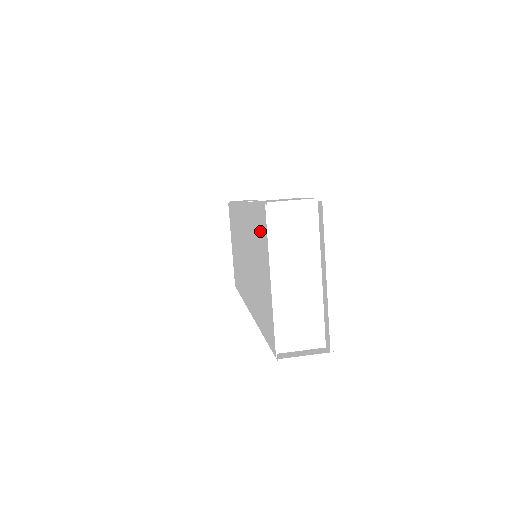
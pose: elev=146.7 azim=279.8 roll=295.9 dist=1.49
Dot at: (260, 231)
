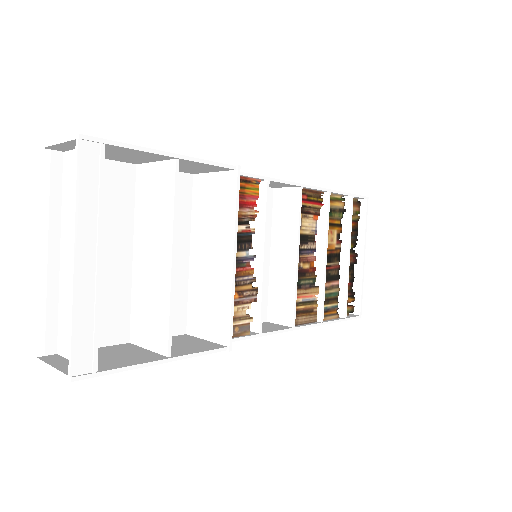
Dot at: occluded
